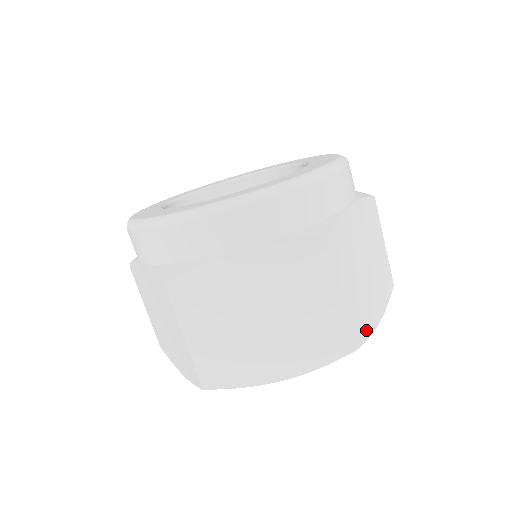
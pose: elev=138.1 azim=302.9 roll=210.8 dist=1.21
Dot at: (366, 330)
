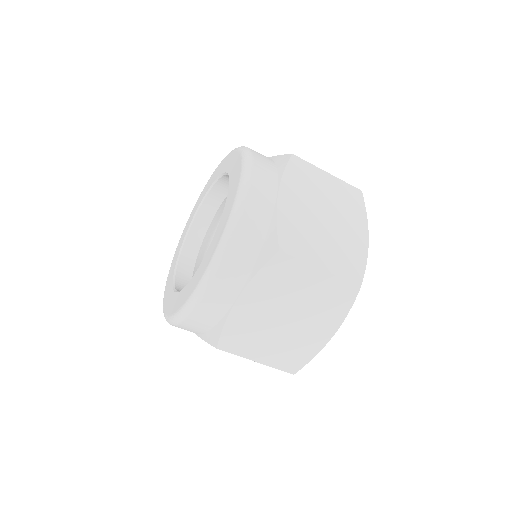
Dot at: (360, 259)
